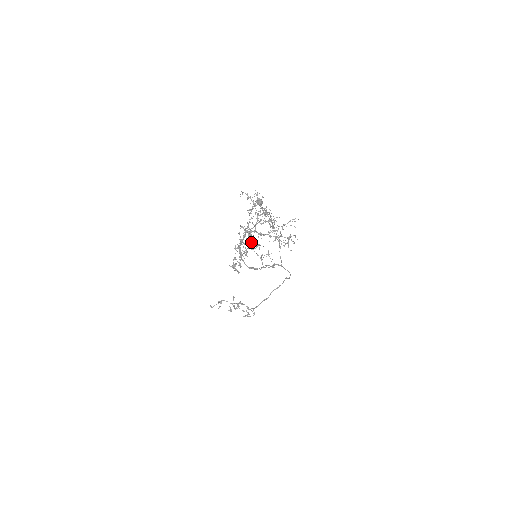
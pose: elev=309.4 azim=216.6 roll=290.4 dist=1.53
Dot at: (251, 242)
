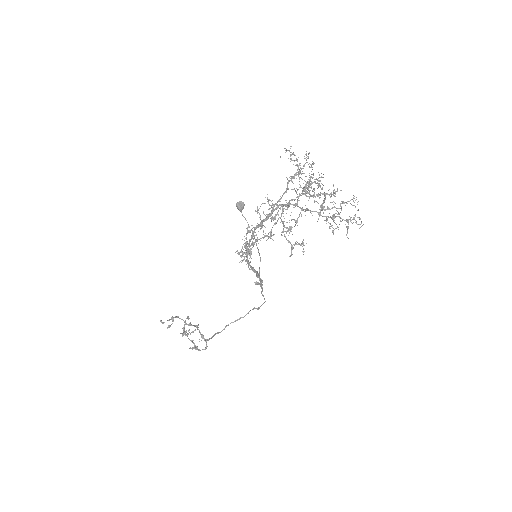
Dot at: (282, 221)
